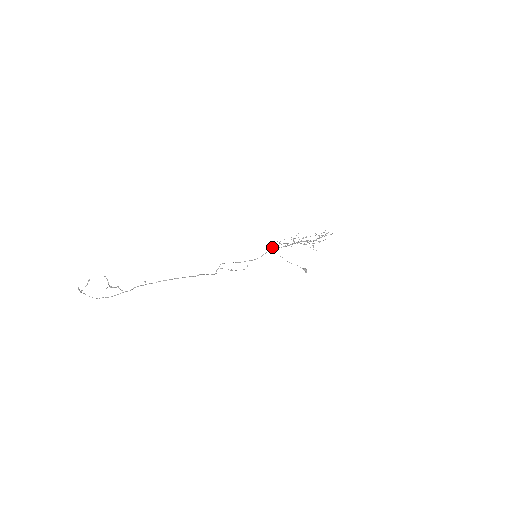
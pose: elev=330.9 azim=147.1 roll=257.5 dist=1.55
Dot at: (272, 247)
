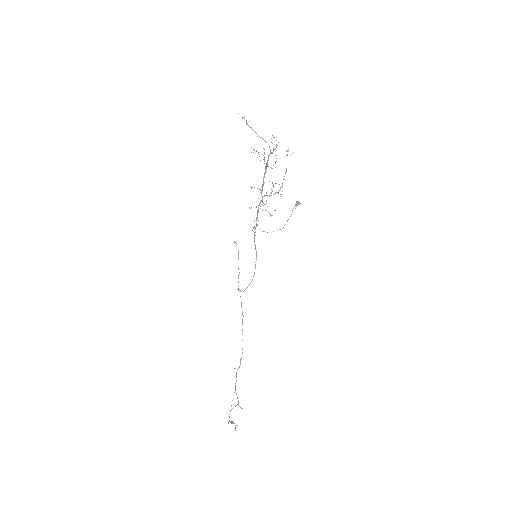
Dot at: (252, 230)
